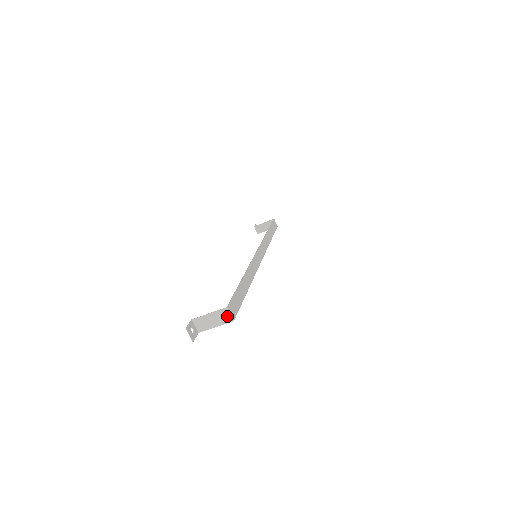
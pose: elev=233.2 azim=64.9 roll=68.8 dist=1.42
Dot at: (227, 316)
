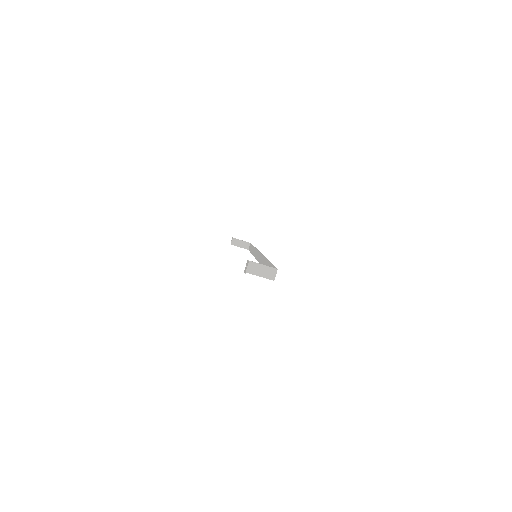
Dot at: (273, 274)
